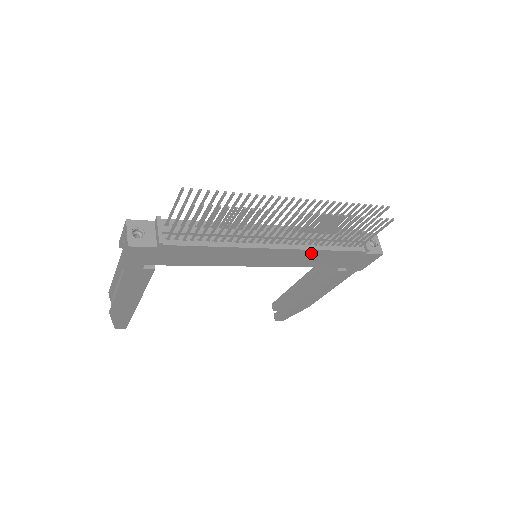
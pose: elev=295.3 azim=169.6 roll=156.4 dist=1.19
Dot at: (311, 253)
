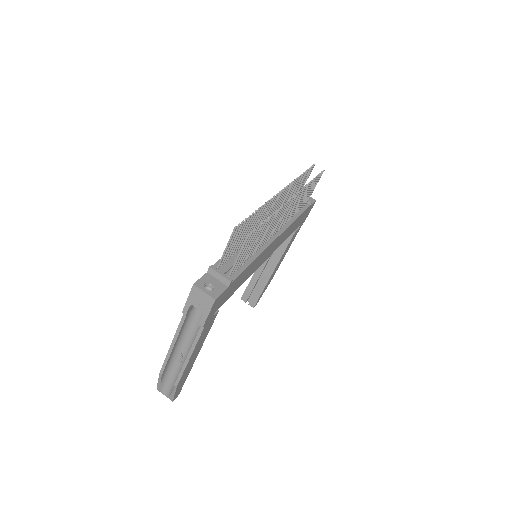
Dot at: (290, 227)
